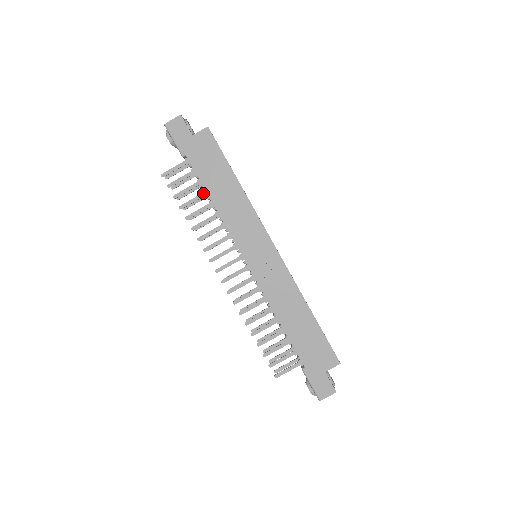
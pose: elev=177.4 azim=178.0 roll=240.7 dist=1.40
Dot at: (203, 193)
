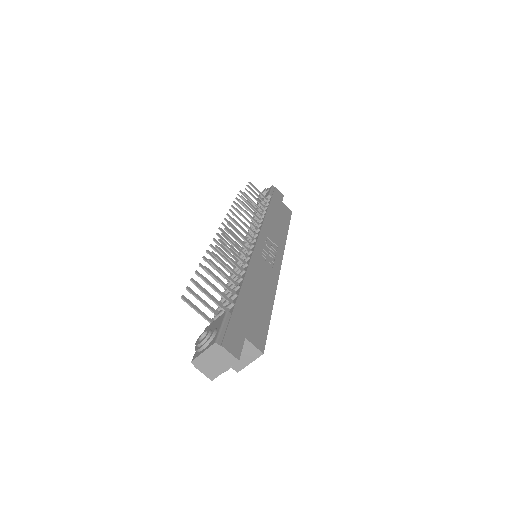
Dot at: (262, 209)
